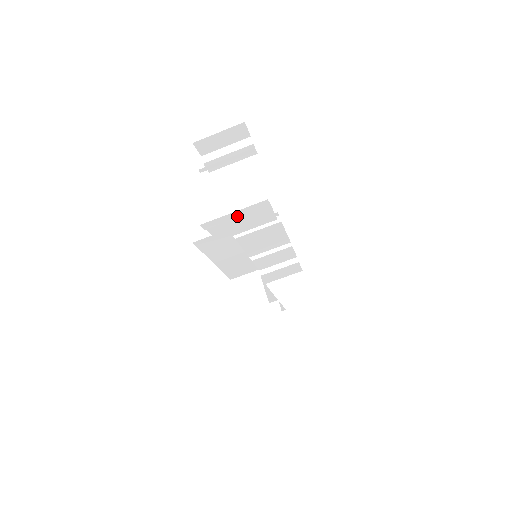
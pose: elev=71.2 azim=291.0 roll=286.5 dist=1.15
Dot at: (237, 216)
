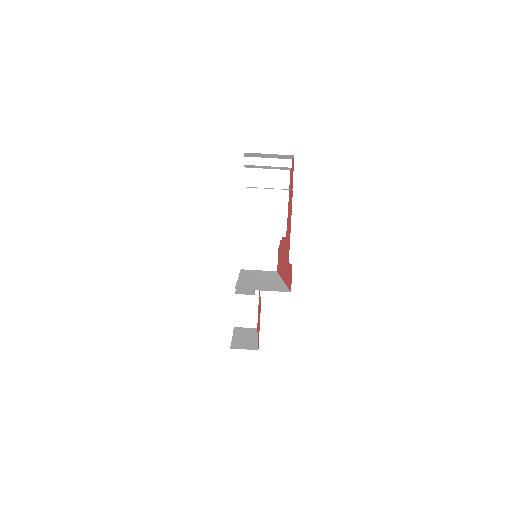
Dot at: occluded
